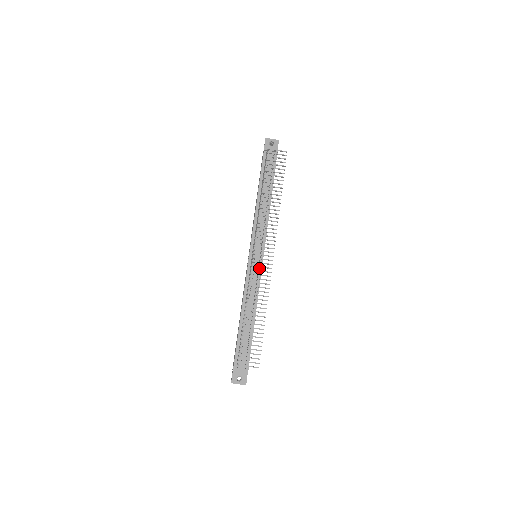
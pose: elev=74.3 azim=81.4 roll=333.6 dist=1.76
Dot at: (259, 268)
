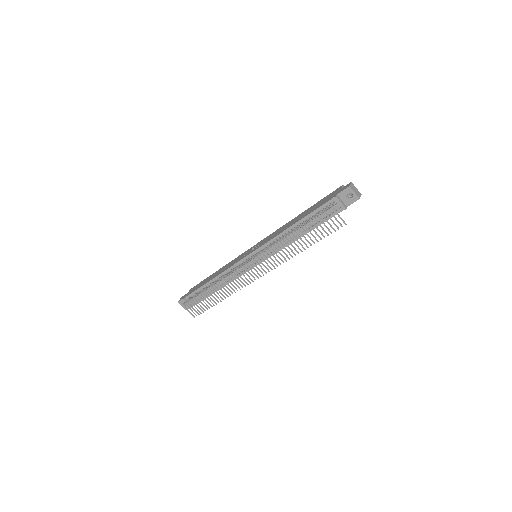
Dot at: (248, 268)
